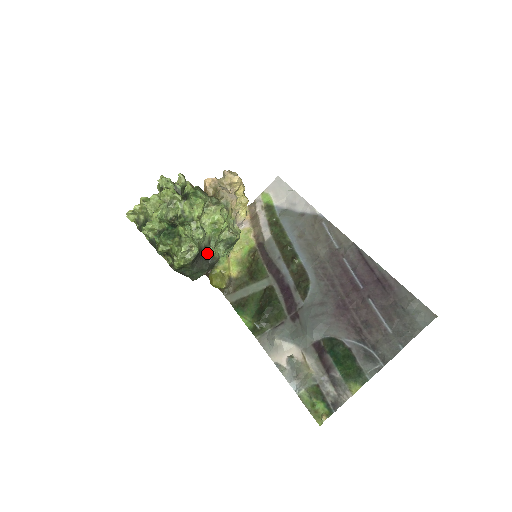
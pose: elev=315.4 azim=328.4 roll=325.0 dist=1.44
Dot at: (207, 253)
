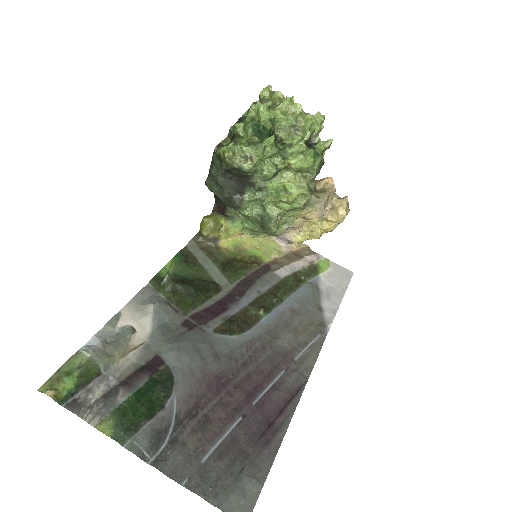
Dot at: (245, 190)
